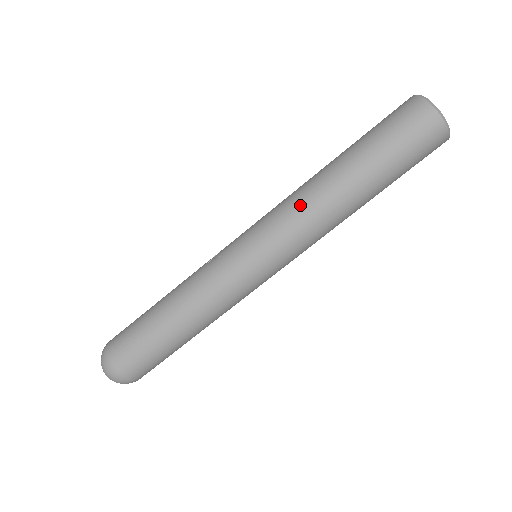
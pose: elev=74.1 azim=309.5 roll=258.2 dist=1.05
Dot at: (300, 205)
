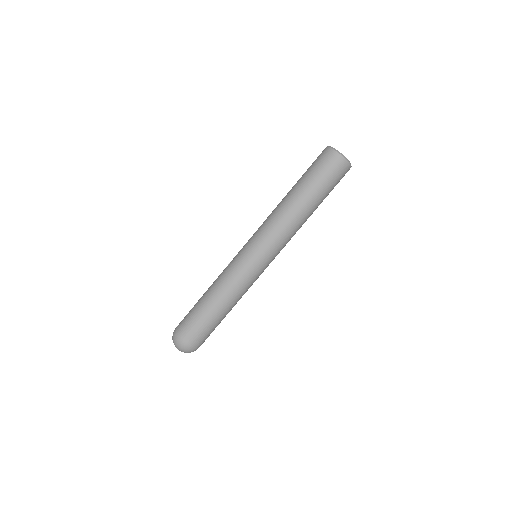
Dot at: (273, 218)
